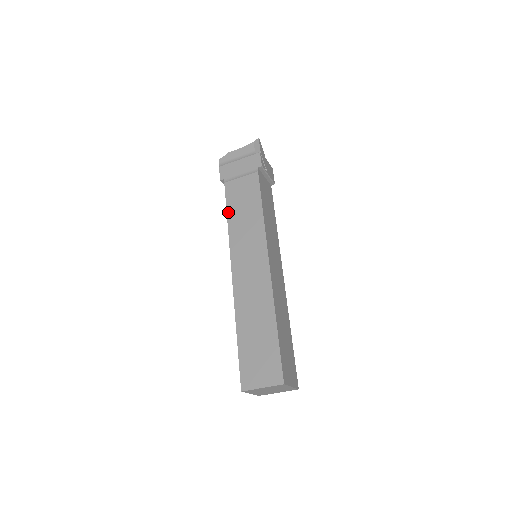
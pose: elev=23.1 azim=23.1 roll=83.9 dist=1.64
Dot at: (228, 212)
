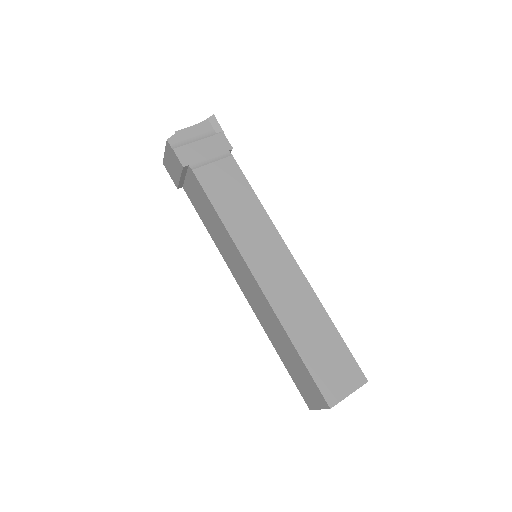
Dot at: (216, 207)
